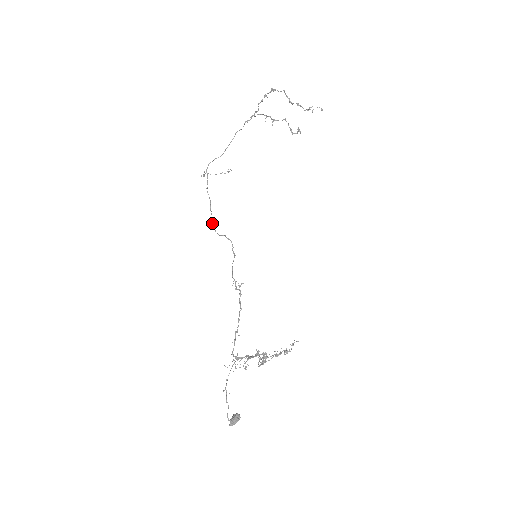
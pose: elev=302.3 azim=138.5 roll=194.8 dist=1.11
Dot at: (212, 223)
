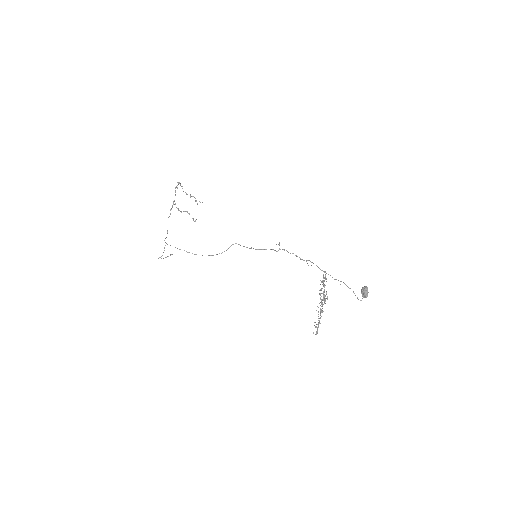
Dot at: (209, 255)
